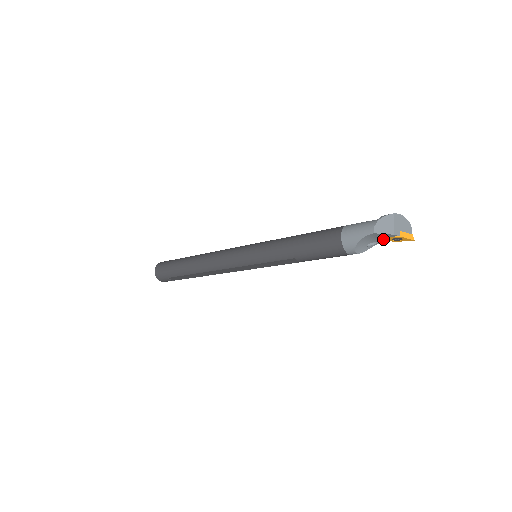
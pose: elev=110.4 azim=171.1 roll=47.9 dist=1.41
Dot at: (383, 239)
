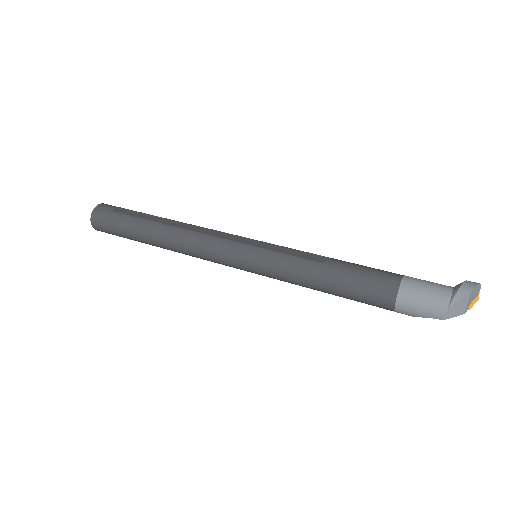
Dot at: occluded
